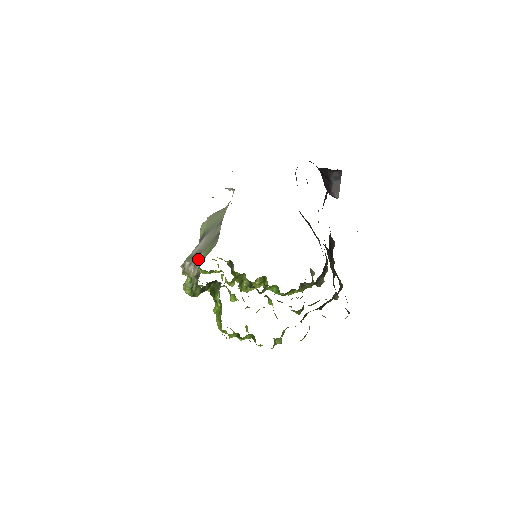
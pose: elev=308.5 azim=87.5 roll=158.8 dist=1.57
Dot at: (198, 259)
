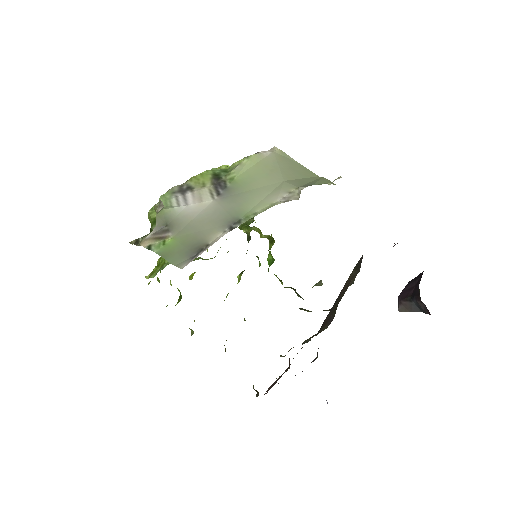
Dot at: (163, 234)
